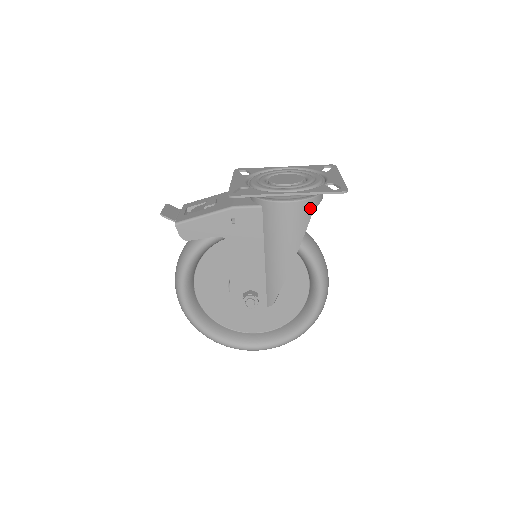
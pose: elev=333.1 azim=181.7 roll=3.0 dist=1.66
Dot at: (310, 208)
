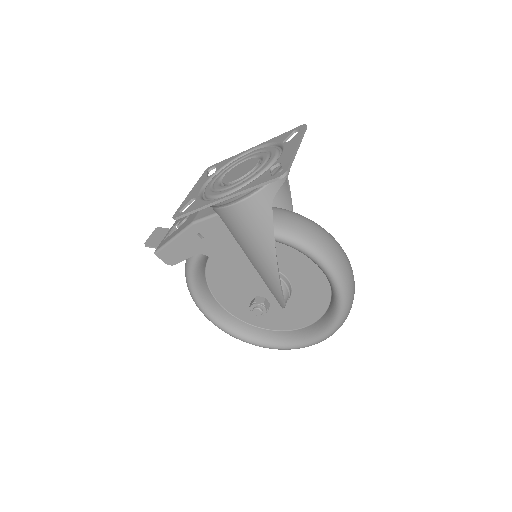
Dot at: (265, 201)
